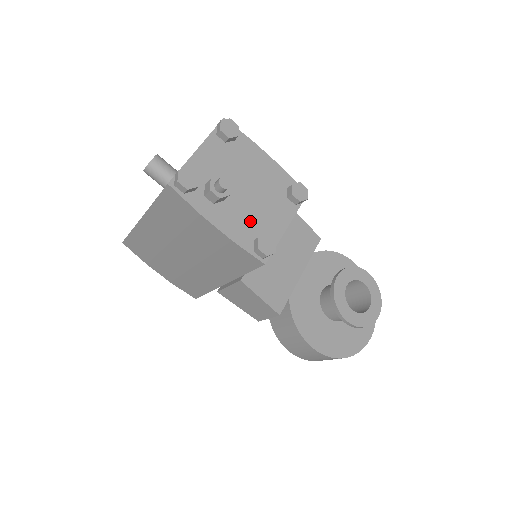
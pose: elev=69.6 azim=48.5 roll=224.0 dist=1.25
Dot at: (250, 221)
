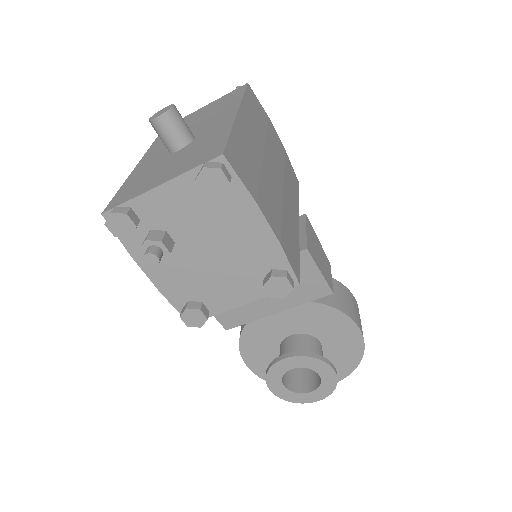
Dot at: (194, 283)
